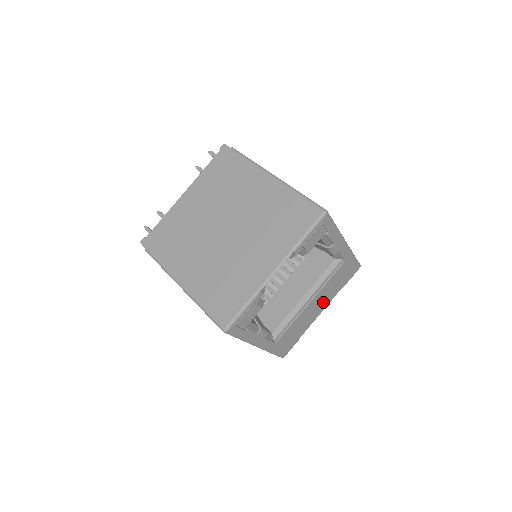
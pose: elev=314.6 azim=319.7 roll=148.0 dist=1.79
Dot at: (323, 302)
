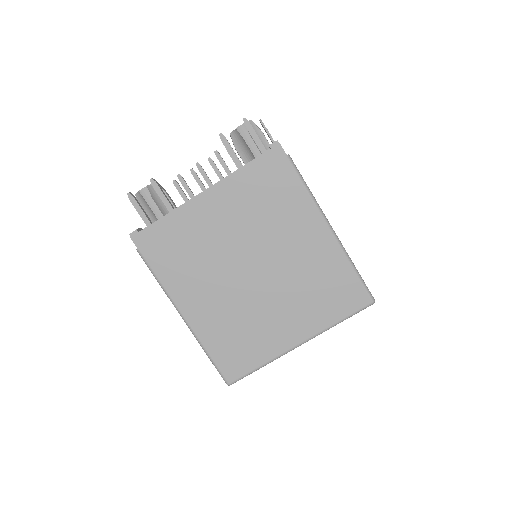
Dot at: occluded
